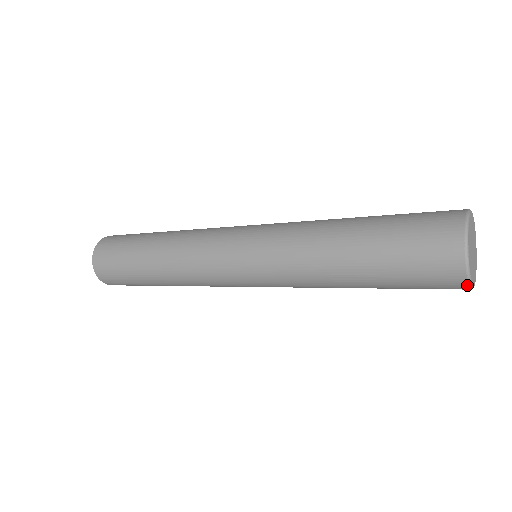
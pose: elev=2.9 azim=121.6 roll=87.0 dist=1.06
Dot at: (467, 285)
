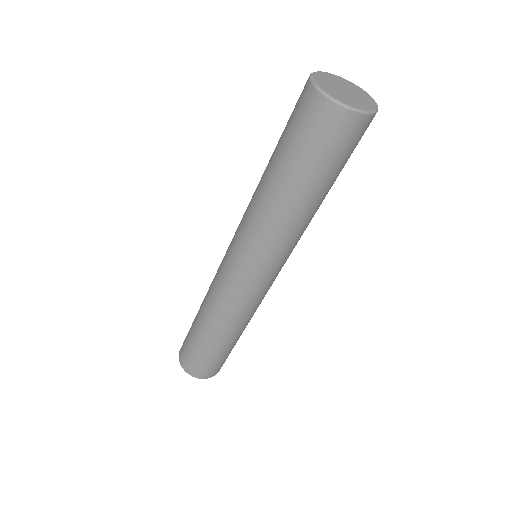
Dot at: (336, 105)
